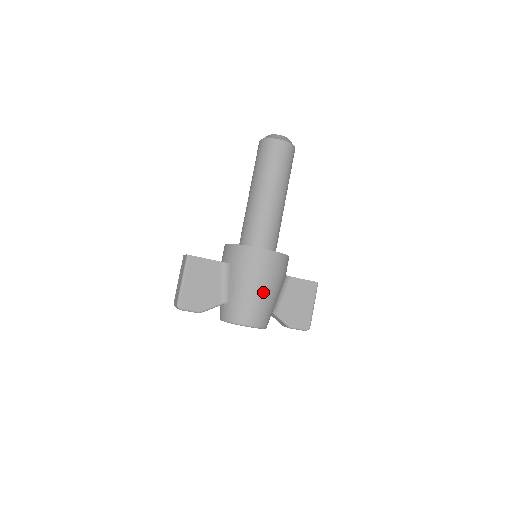
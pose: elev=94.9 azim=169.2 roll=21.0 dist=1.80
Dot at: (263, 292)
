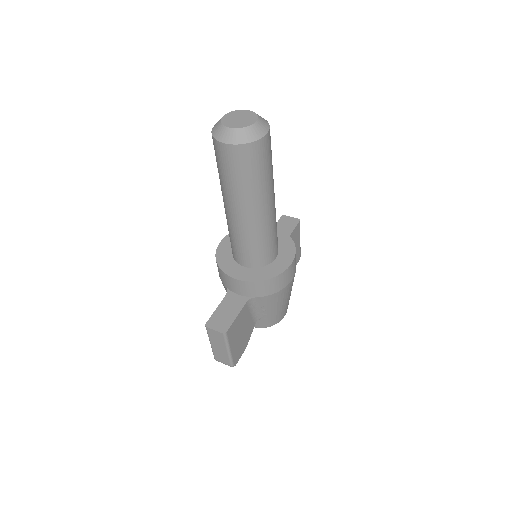
Dot at: occluded
